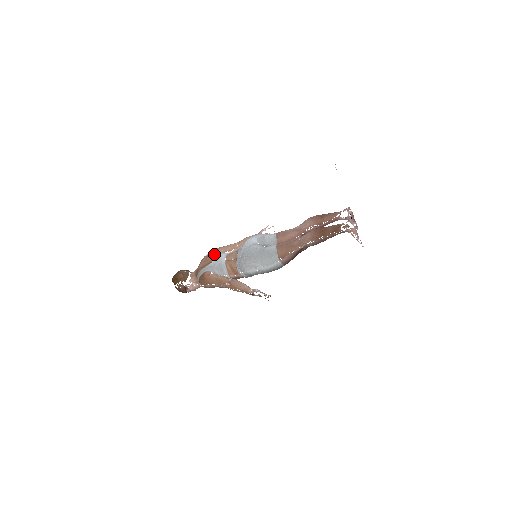
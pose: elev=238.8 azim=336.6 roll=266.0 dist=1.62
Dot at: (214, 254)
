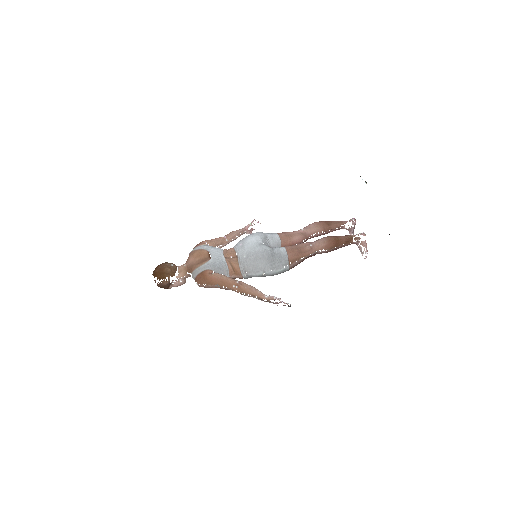
Dot at: (209, 249)
